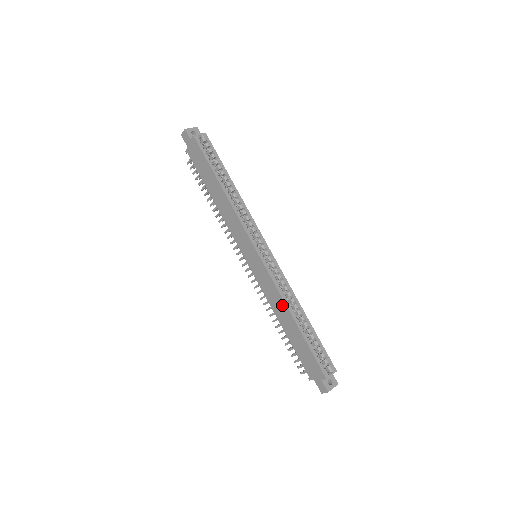
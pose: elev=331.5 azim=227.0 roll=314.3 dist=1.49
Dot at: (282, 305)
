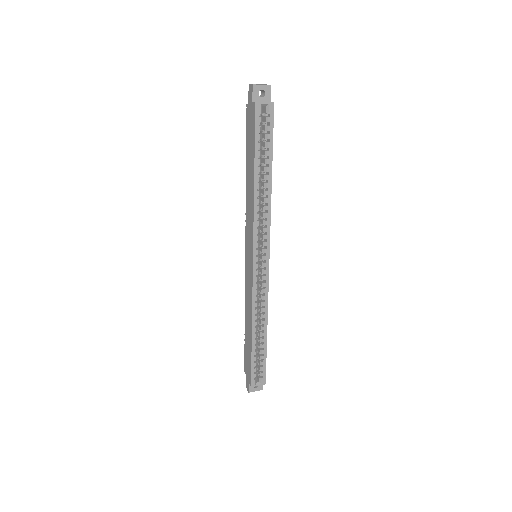
Dot at: (250, 315)
